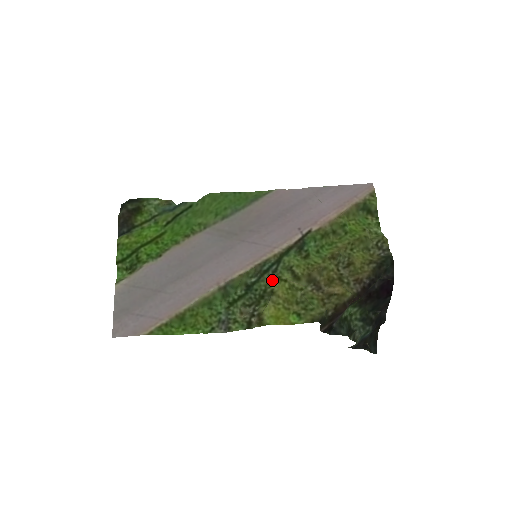
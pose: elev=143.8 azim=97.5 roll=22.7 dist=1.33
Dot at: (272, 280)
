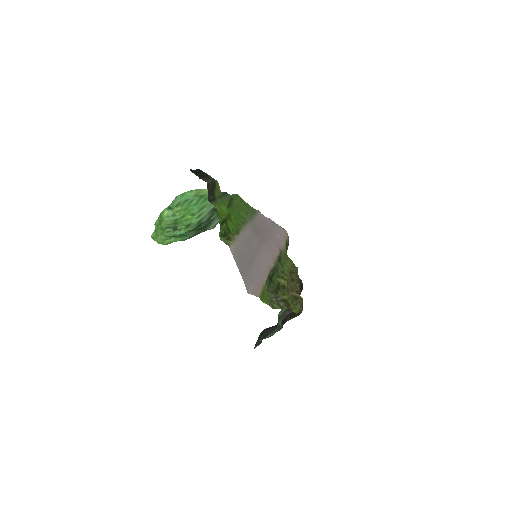
Dot at: (277, 278)
